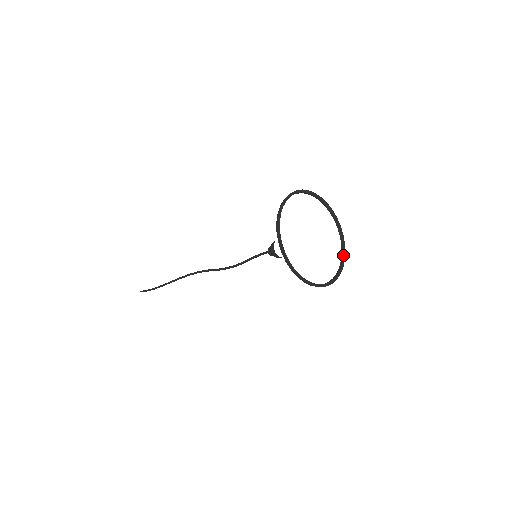
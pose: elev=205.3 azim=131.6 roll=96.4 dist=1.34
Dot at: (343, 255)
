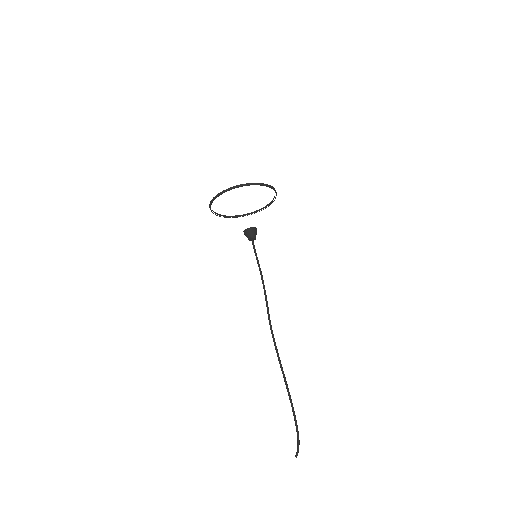
Dot at: occluded
